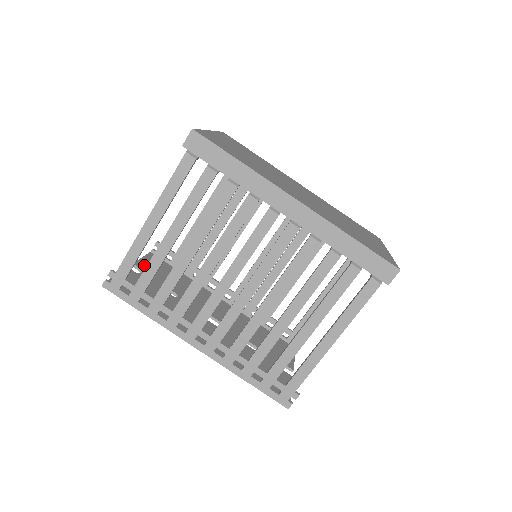
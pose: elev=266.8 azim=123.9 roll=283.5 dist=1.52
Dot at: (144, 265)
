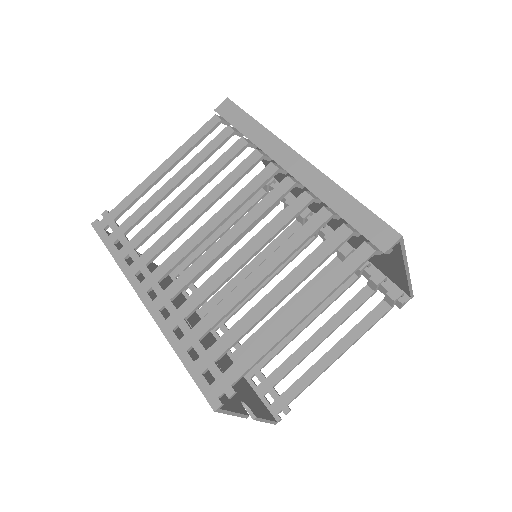
Dot at: occluded
